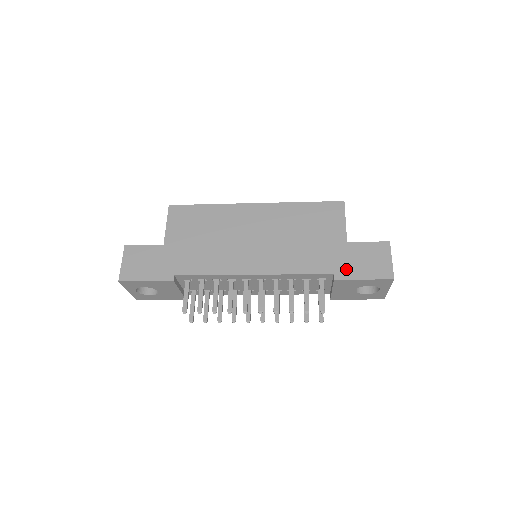
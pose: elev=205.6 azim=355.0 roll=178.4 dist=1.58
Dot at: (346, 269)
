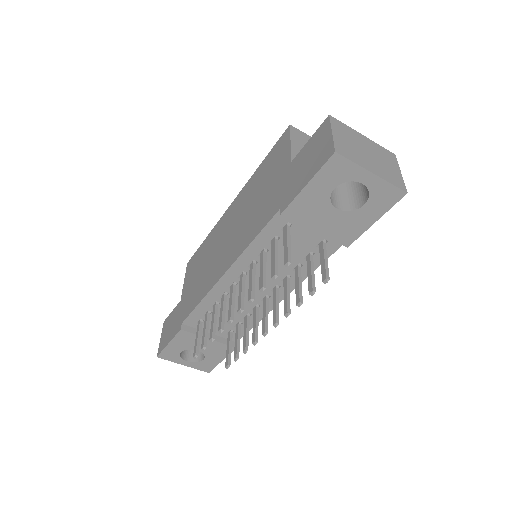
Dot at: (290, 192)
